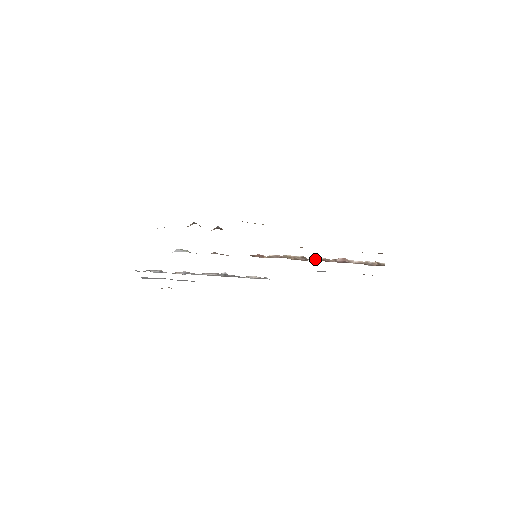
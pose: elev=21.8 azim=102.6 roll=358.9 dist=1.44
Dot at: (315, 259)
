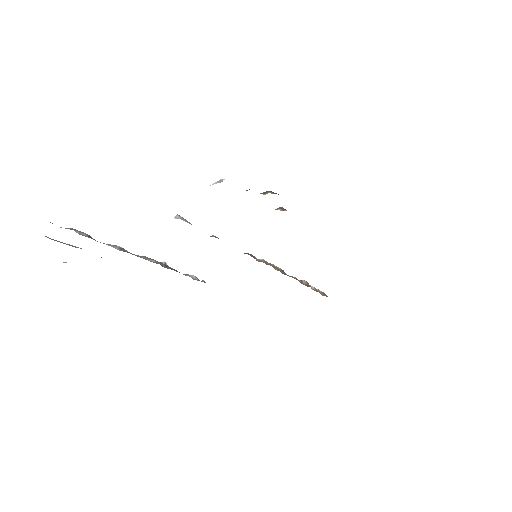
Dot at: occluded
